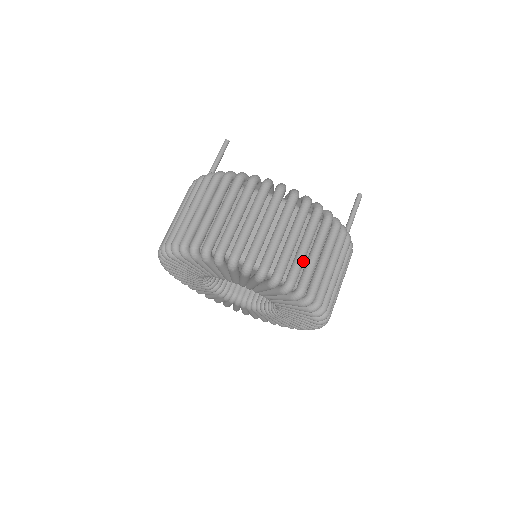
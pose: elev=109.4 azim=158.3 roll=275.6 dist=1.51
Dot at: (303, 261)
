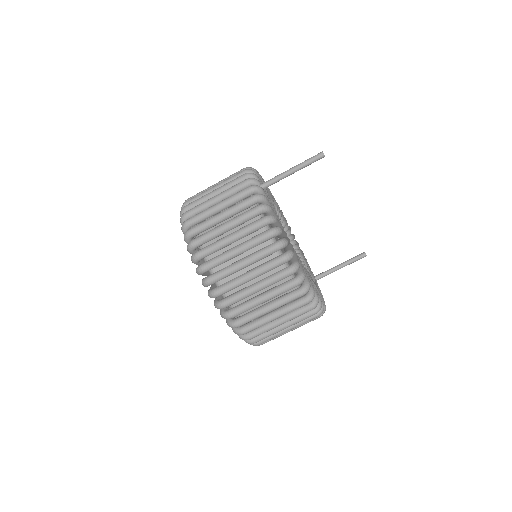
Dot at: occluded
